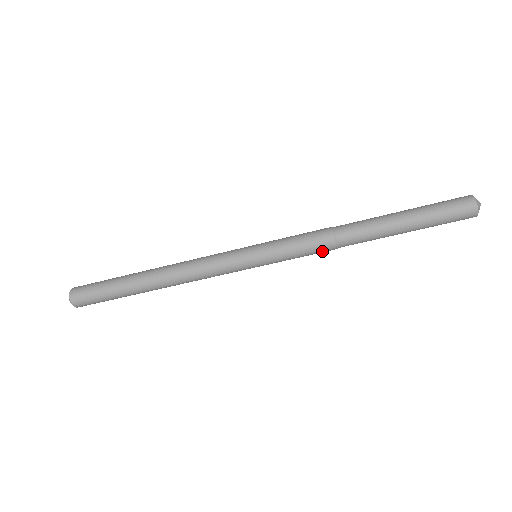
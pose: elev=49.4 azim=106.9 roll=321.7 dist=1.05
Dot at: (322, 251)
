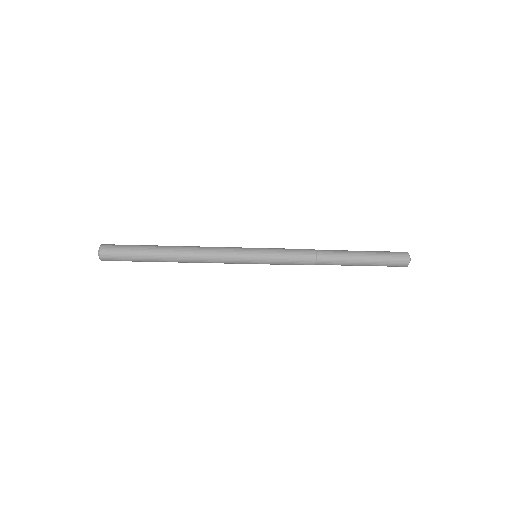
Dot at: (305, 262)
